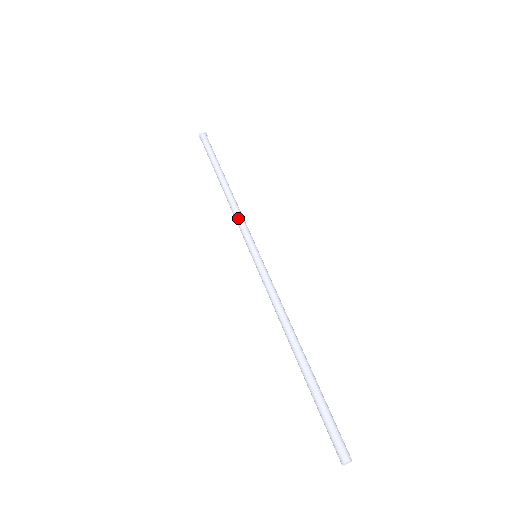
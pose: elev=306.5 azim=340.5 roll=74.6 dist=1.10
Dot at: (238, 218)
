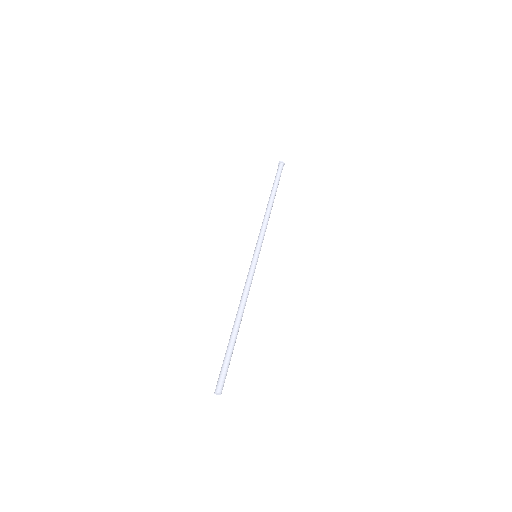
Dot at: (263, 227)
